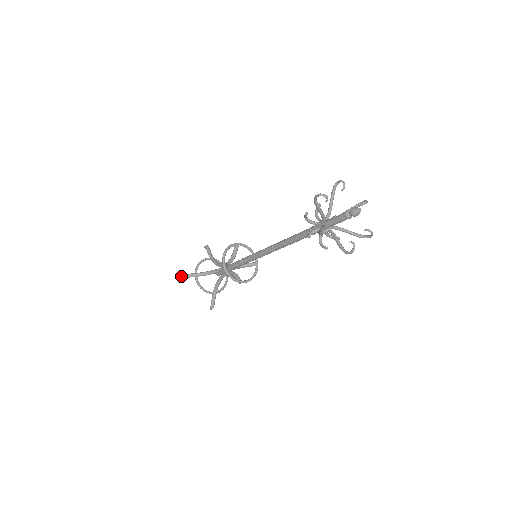
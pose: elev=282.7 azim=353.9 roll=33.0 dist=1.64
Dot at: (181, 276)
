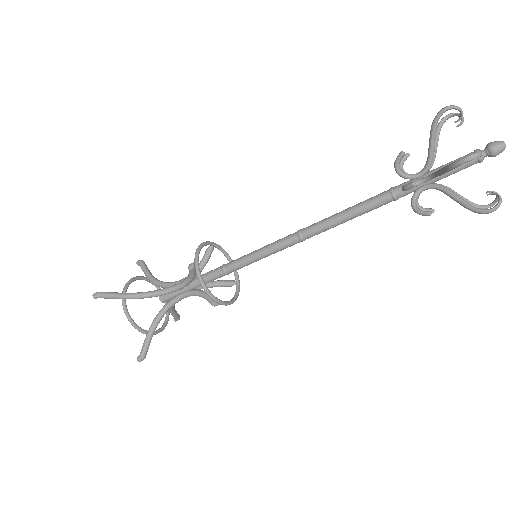
Dot at: (99, 293)
